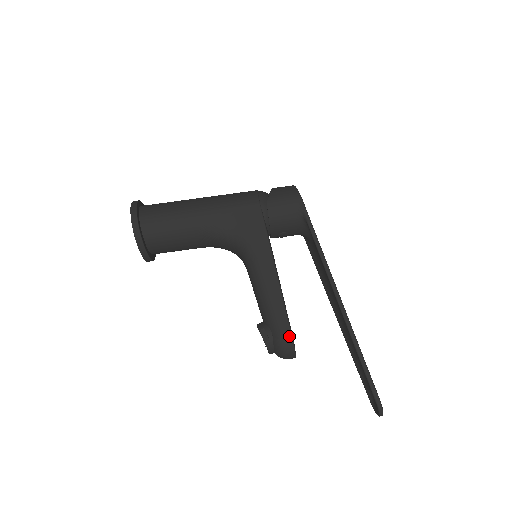
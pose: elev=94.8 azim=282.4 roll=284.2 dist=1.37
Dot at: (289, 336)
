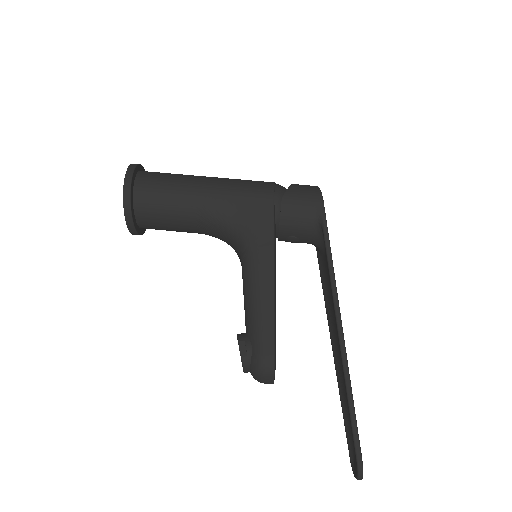
Dot at: (271, 356)
